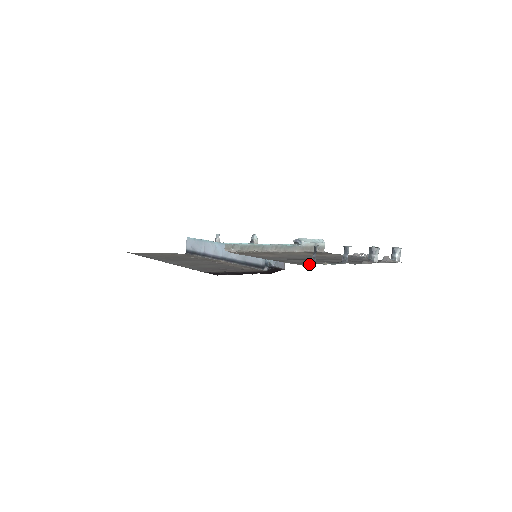
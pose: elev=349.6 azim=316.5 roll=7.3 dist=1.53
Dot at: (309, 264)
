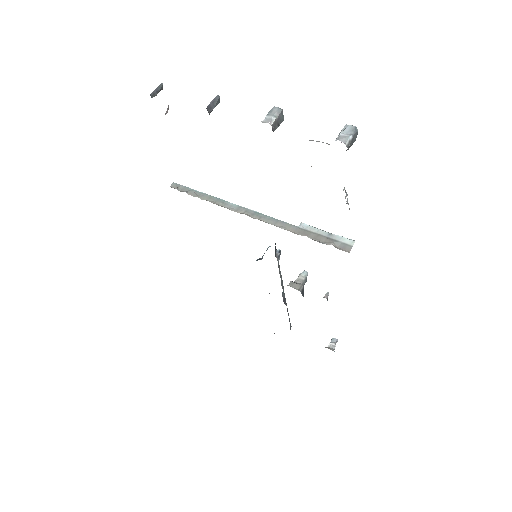
Dot at: occluded
